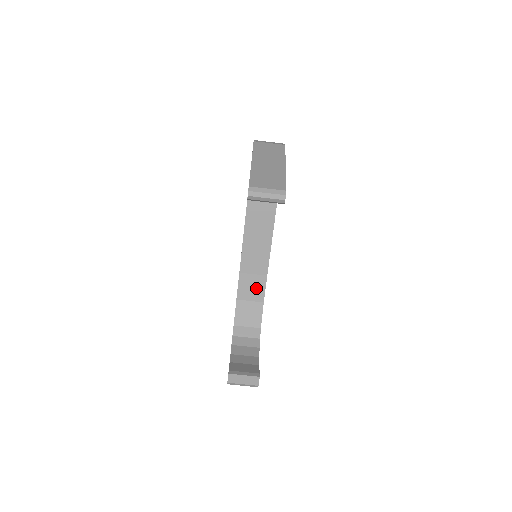
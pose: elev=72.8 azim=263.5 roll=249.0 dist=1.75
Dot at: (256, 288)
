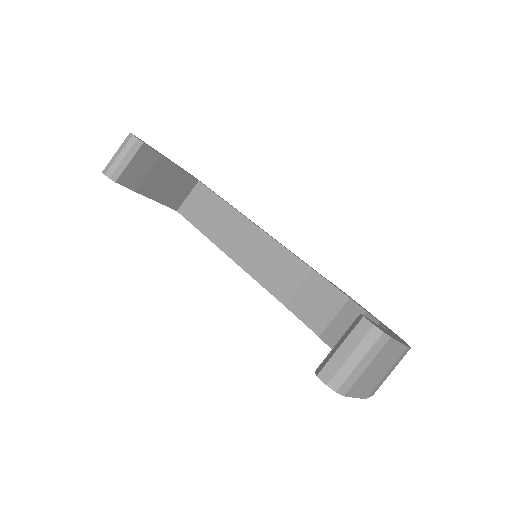
Dot at: (321, 296)
